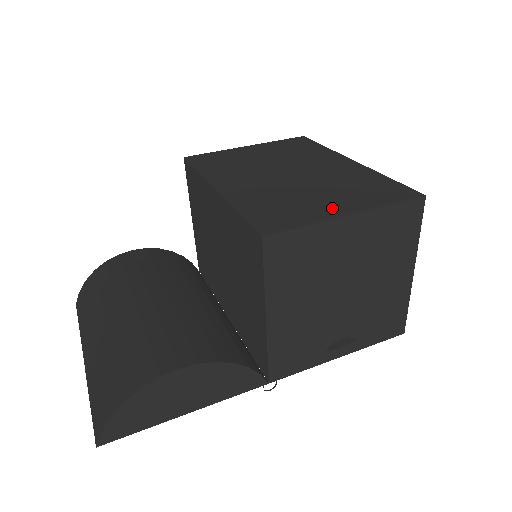
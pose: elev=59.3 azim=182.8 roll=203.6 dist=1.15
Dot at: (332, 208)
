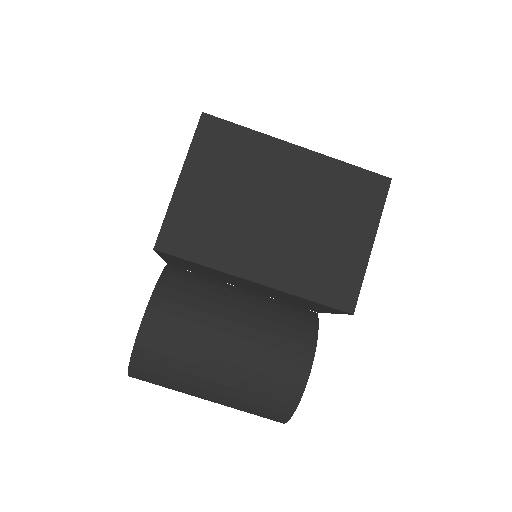
Dot at: (357, 245)
